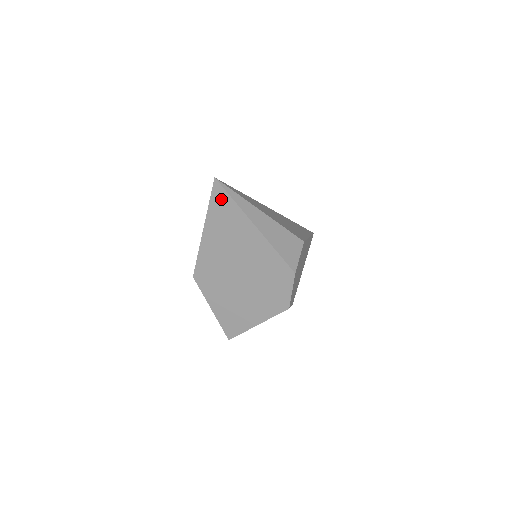
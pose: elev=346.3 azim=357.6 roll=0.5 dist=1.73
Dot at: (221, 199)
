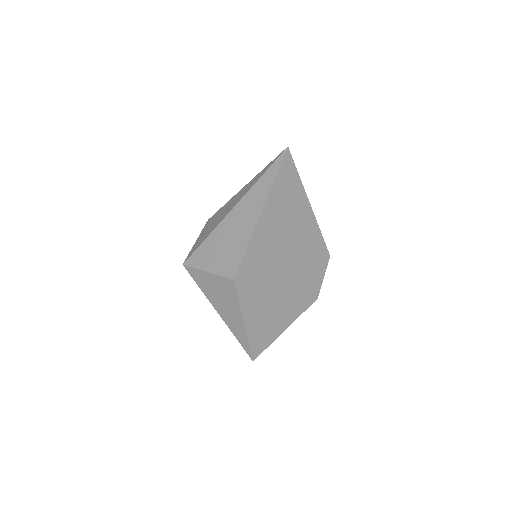
Dot at: (288, 173)
